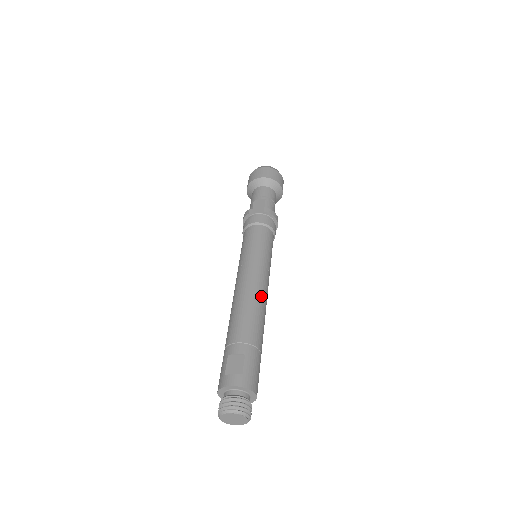
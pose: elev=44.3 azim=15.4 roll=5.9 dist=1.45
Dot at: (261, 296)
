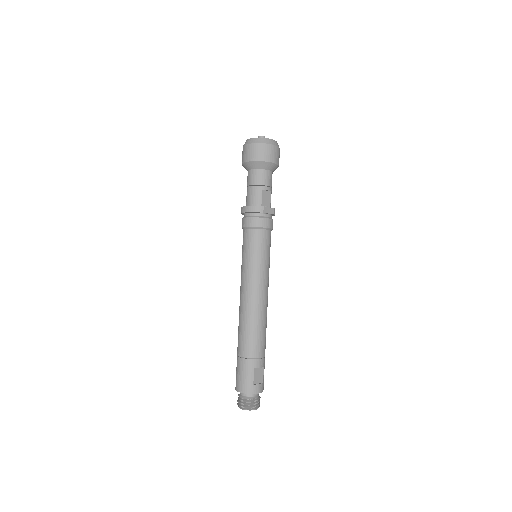
Dot at: occluded
